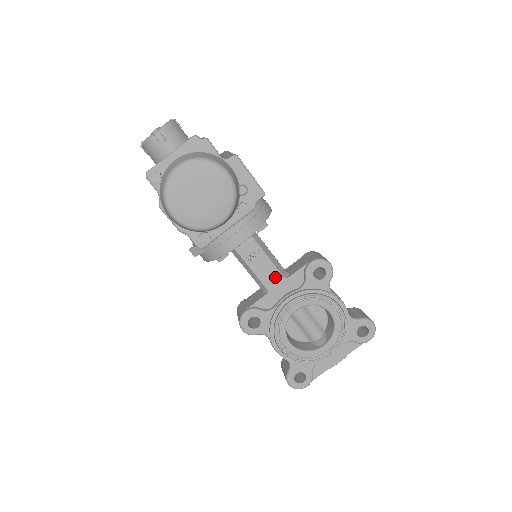
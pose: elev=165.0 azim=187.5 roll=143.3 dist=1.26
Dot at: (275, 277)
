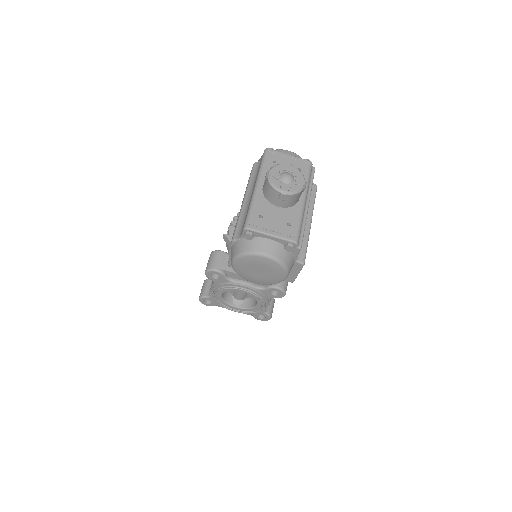
Dot at: occluded
